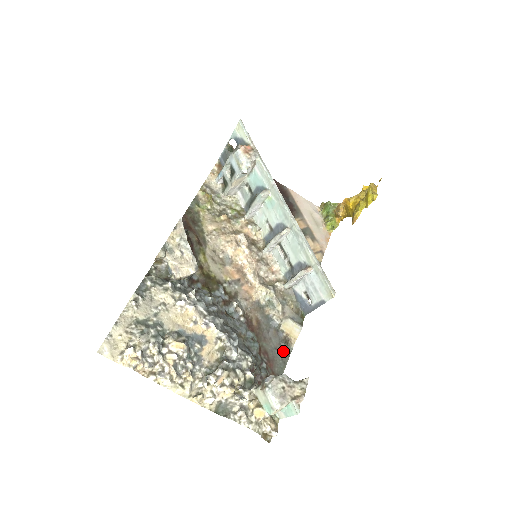
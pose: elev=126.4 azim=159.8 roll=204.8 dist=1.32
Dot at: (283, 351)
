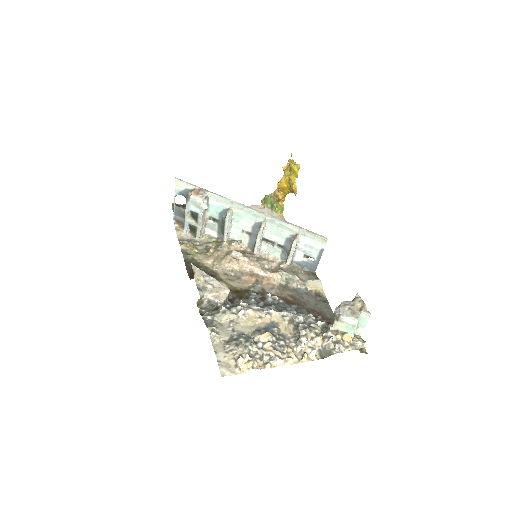
Dot at: (322, 302)
